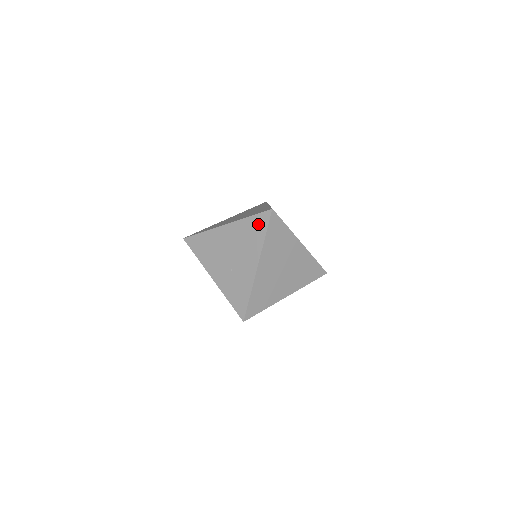
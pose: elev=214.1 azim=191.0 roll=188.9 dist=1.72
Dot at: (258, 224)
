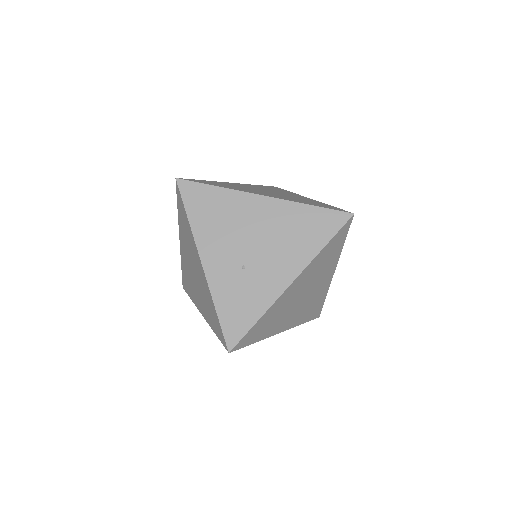
Dot at: (321, 223)
